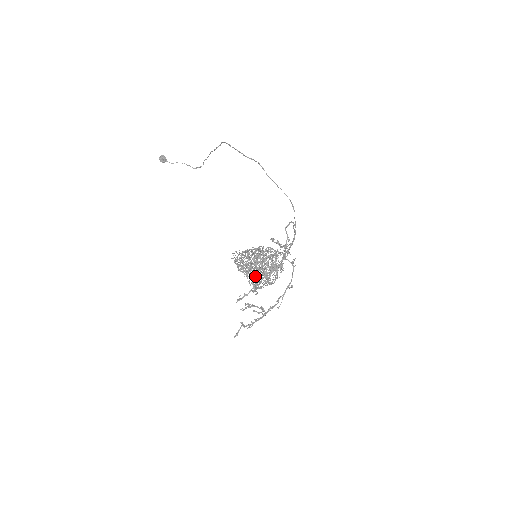
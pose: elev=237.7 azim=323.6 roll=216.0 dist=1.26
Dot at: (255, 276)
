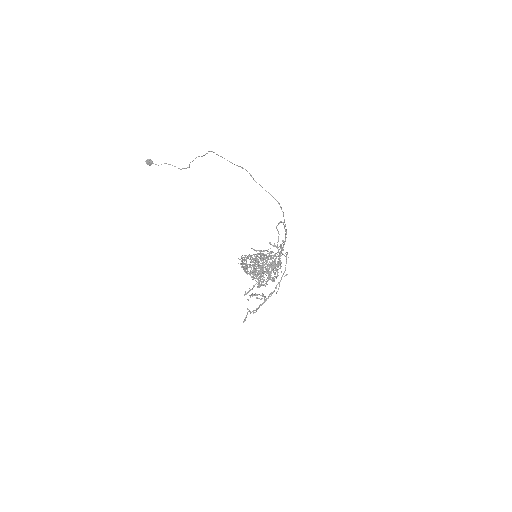
Dot at: (260, 277)
